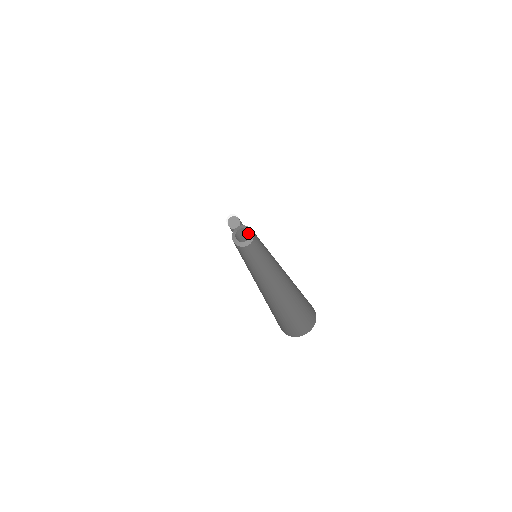
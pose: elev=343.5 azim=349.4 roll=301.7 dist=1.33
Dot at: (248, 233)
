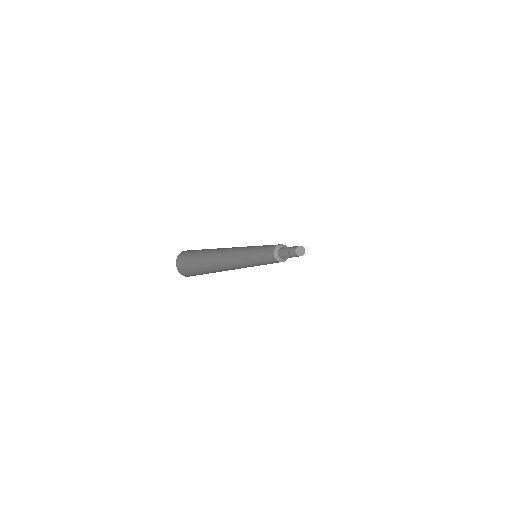
Dot at: occluded
